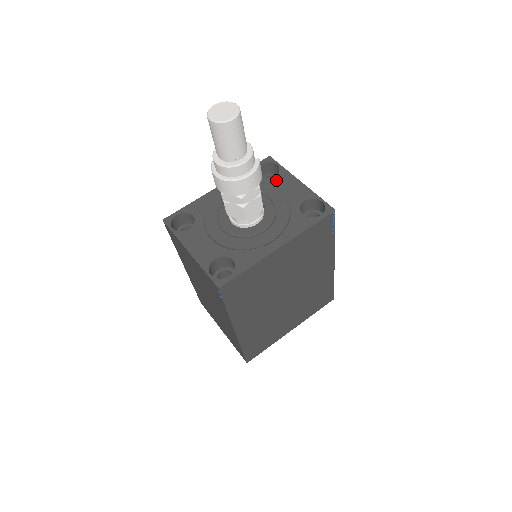
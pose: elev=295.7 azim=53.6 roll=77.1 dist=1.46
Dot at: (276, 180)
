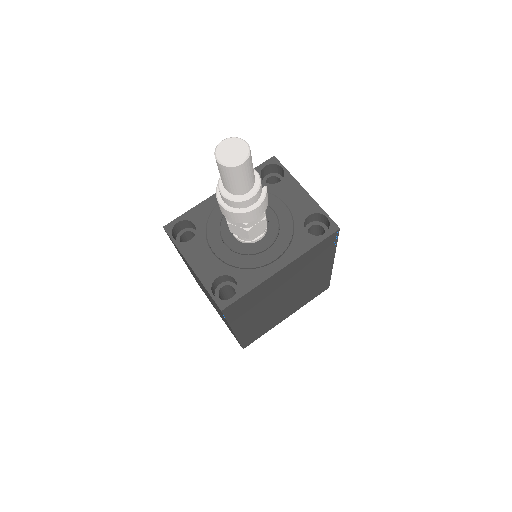
Dot at: (280, 187)
